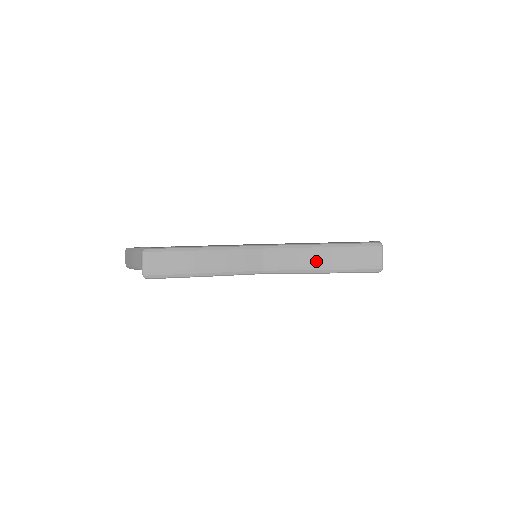
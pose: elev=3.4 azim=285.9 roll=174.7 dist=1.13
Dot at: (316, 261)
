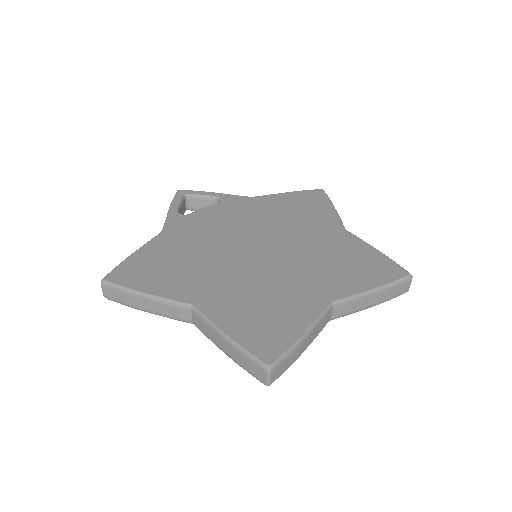
Dot at: (222, 346)
